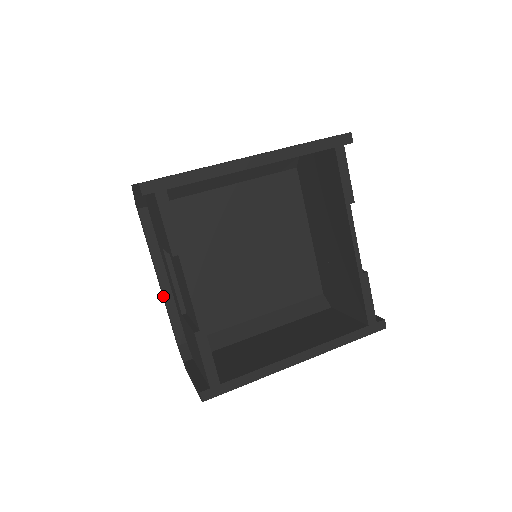
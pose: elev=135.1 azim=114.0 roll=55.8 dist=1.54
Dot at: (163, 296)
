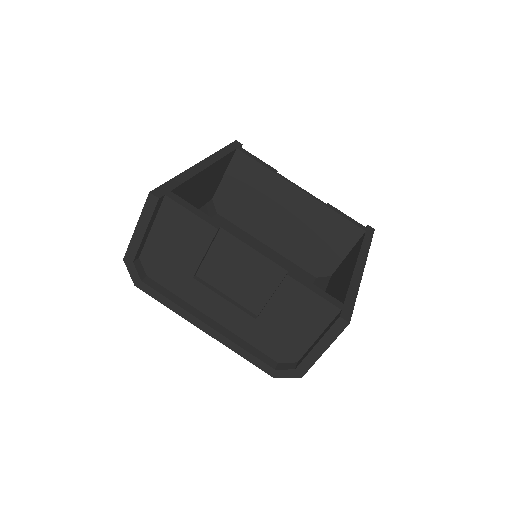
Dot at: (223, 336)
